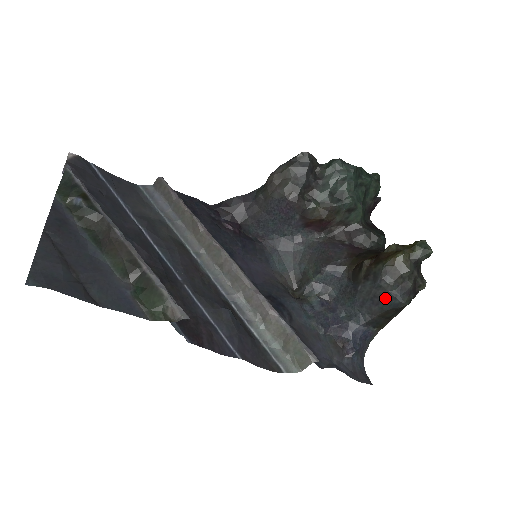
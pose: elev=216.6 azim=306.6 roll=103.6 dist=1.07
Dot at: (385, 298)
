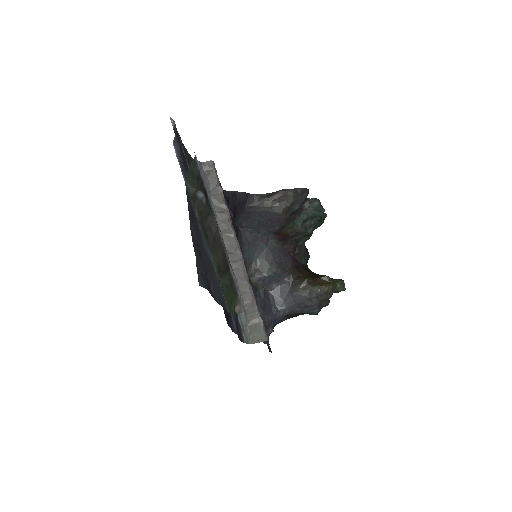
Dot at: (309, 307)
